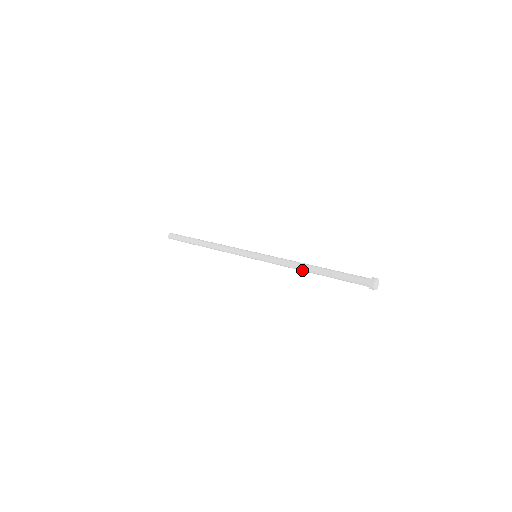
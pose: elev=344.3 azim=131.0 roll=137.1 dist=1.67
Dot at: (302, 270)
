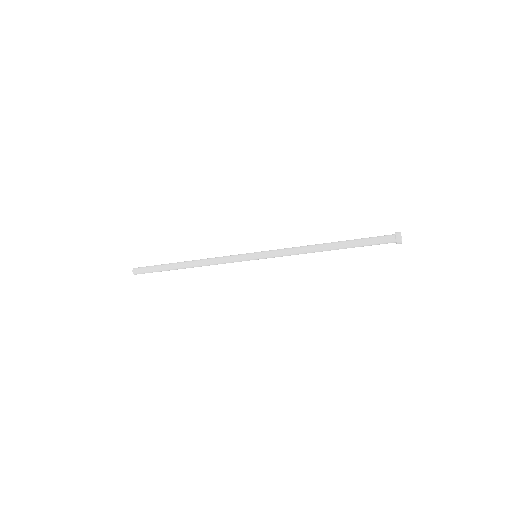
Dot at: (316, 248)
